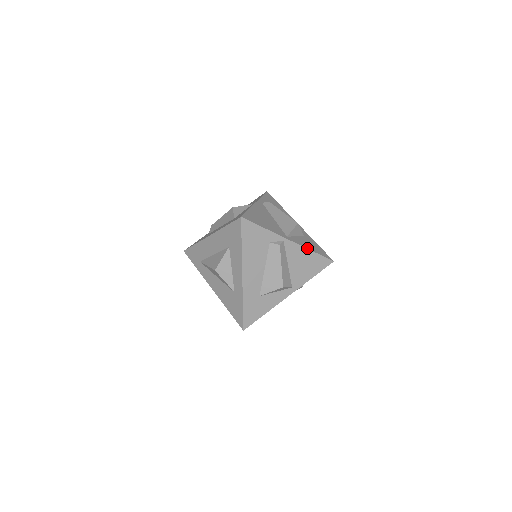
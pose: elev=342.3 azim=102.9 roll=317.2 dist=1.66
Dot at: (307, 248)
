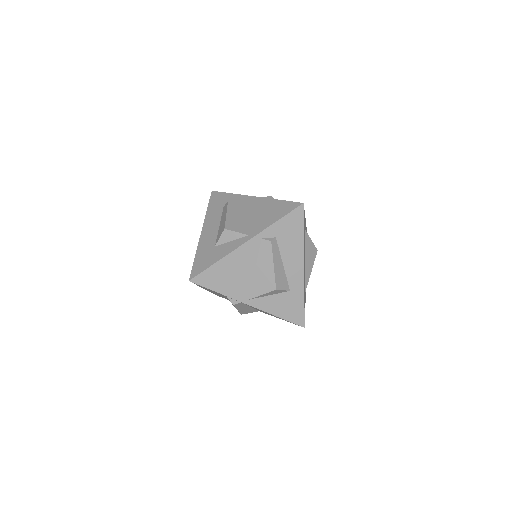
Dot at: (271, 313)
